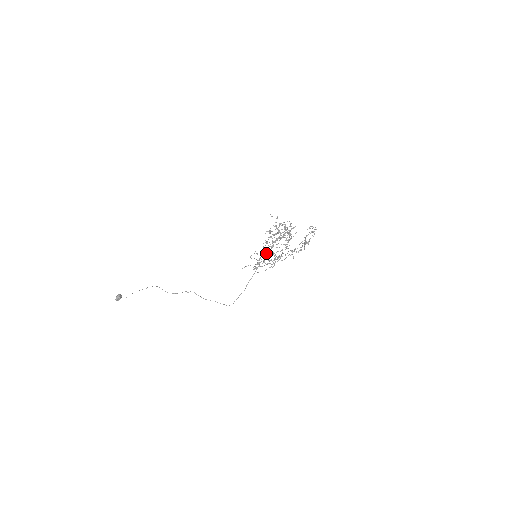
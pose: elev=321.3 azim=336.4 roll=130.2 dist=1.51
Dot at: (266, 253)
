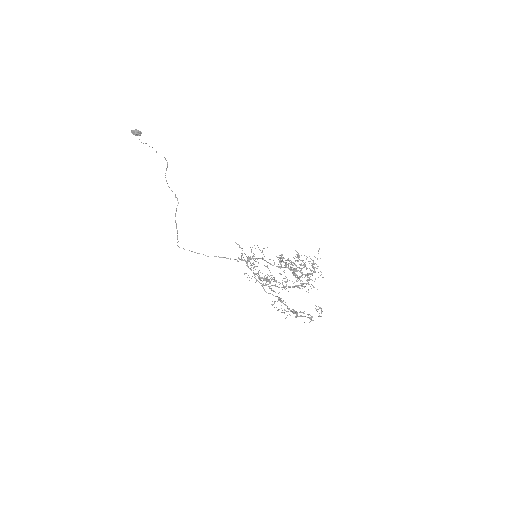
Dot at: occluded
